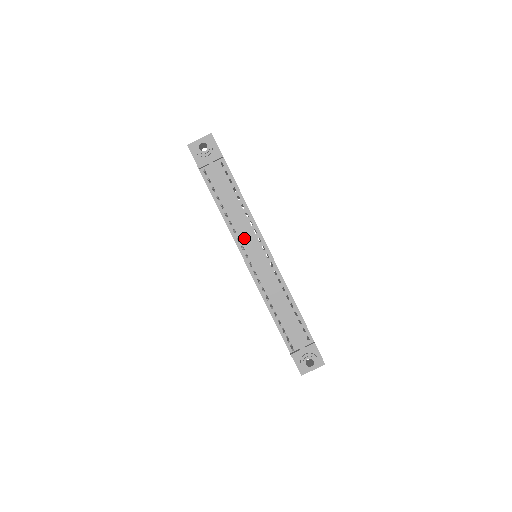
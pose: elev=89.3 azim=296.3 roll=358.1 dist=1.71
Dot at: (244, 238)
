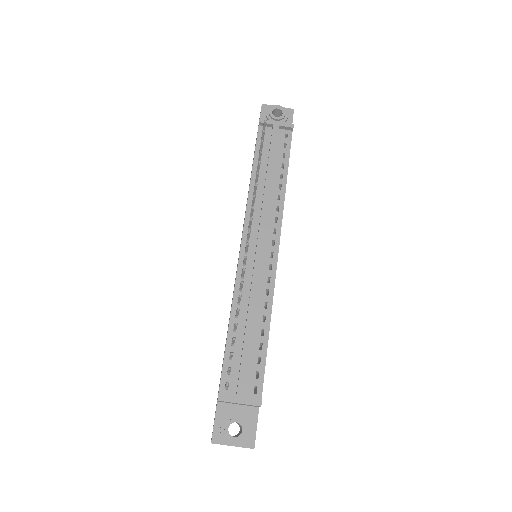
Dot at: (259, 218)
